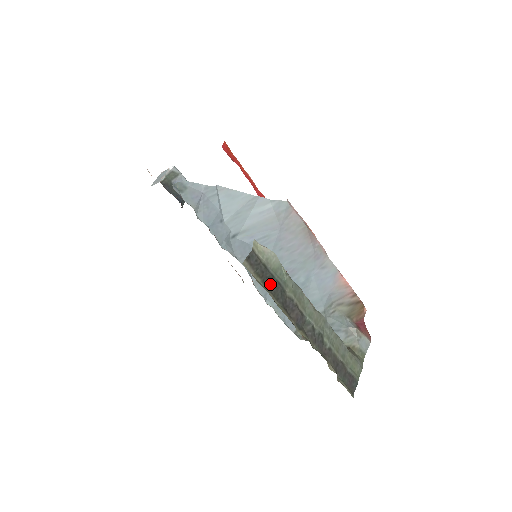
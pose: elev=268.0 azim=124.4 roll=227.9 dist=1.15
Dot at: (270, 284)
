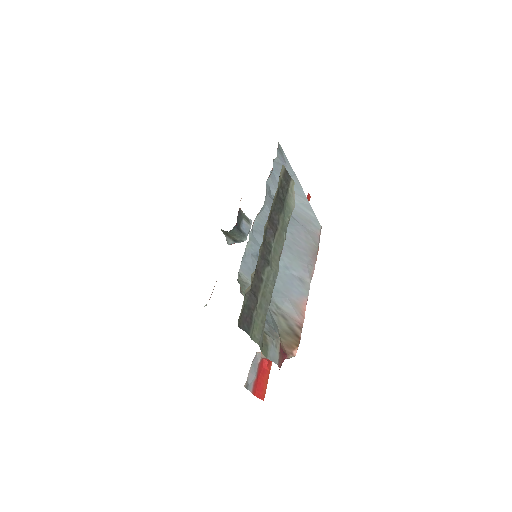
Dot at: (280, 197)
